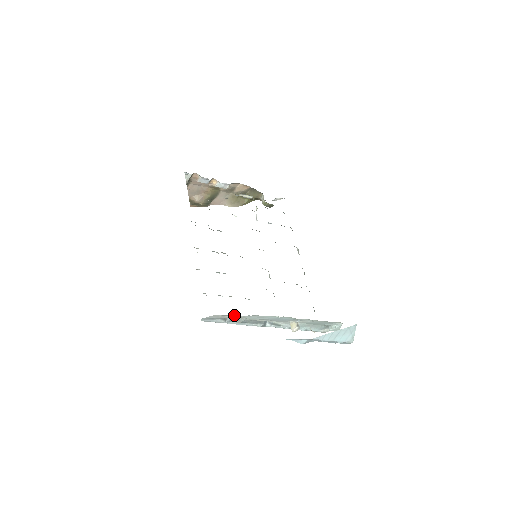
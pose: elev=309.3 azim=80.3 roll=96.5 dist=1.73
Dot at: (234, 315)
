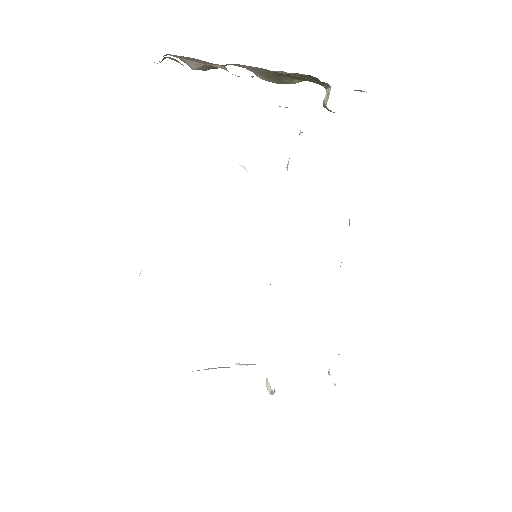
Dot at: occluded
